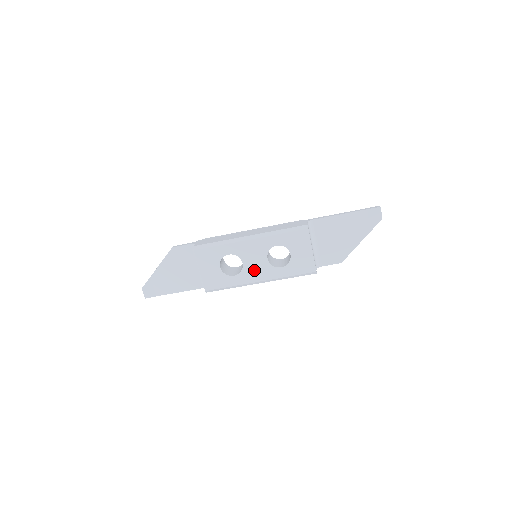
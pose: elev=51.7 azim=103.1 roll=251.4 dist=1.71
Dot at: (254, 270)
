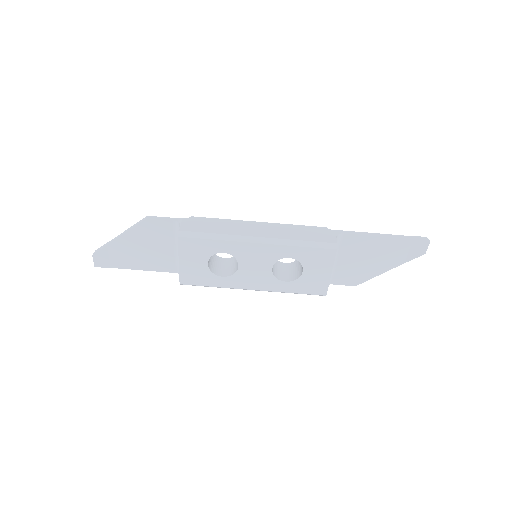
Dot at: (250, 277)
